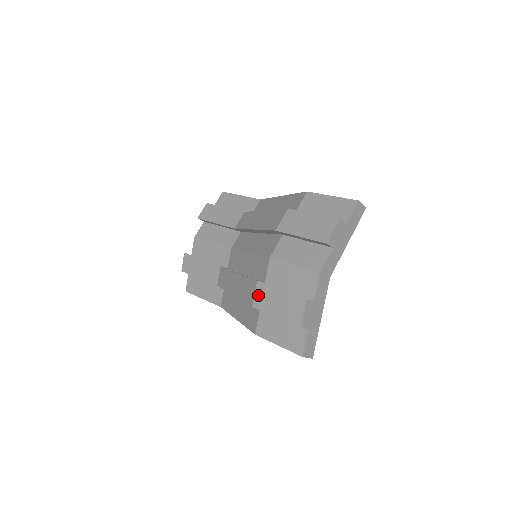
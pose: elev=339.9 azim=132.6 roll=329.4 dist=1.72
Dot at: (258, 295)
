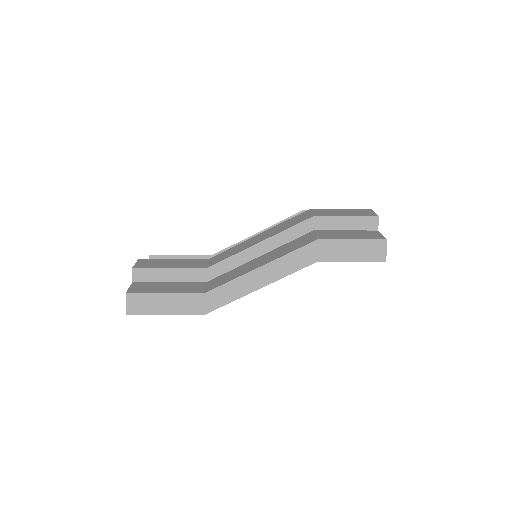
Dot at: (317, 212)
